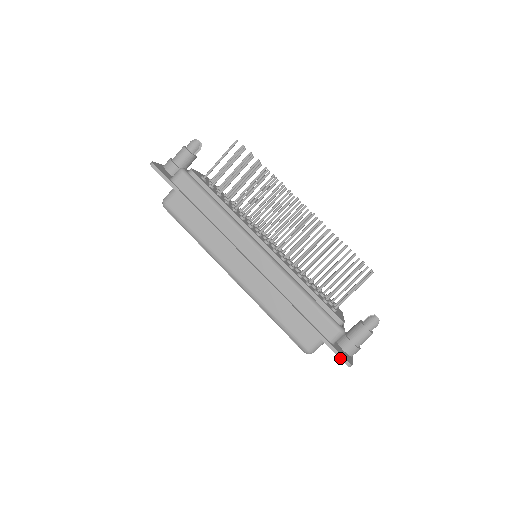
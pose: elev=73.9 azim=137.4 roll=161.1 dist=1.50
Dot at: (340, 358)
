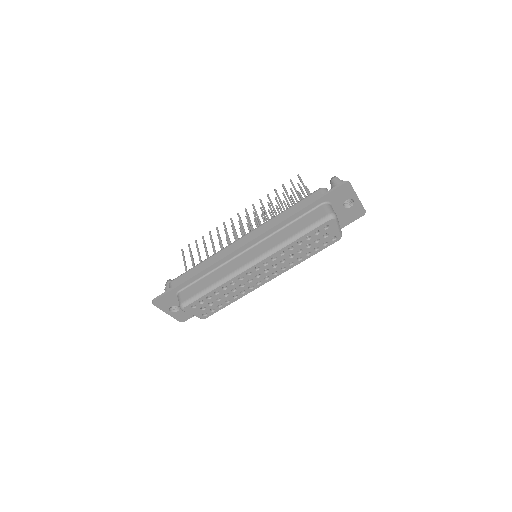
Dot at: (338, 186)
